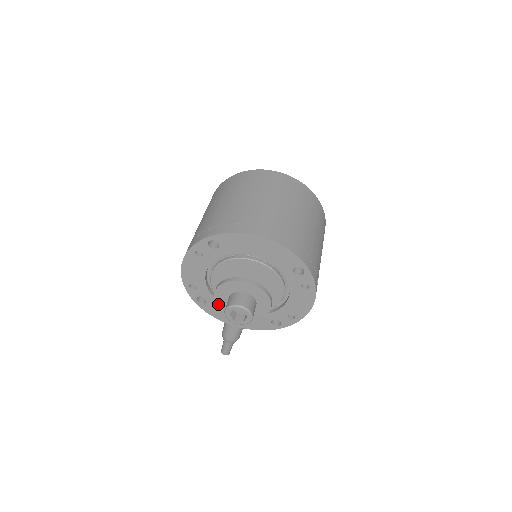
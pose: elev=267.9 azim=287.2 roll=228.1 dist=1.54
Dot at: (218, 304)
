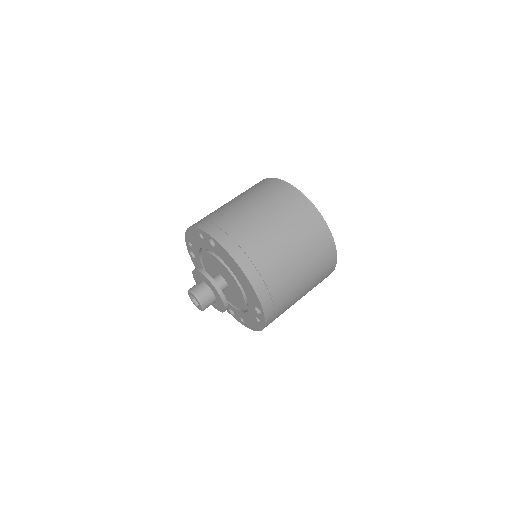
Dot at: (193, 275)
